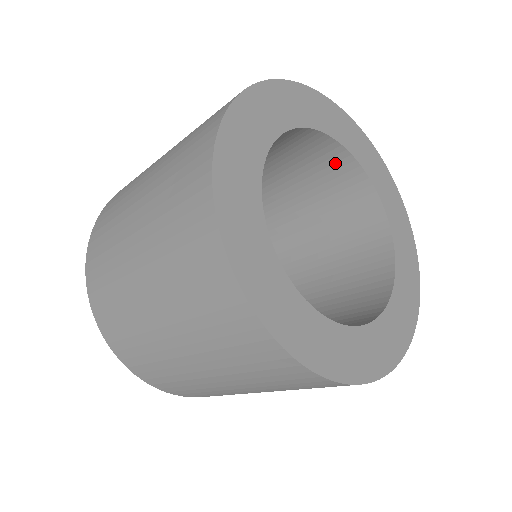
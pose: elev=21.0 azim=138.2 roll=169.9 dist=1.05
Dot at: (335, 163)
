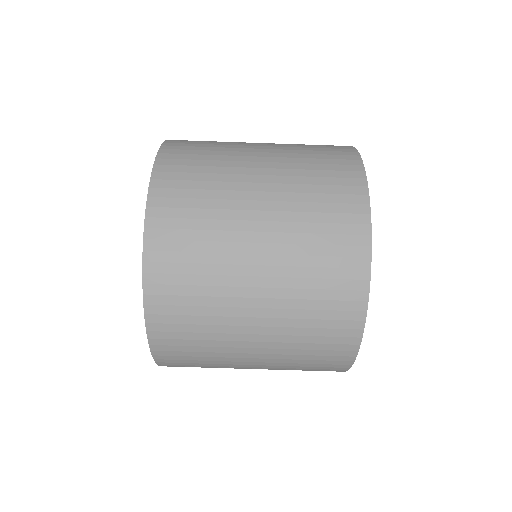
Dot at: occluded
